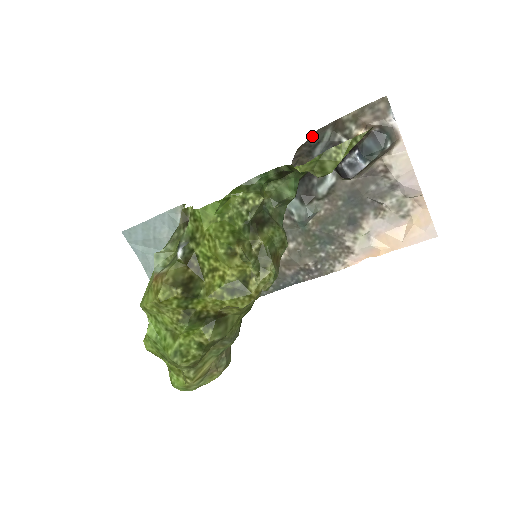
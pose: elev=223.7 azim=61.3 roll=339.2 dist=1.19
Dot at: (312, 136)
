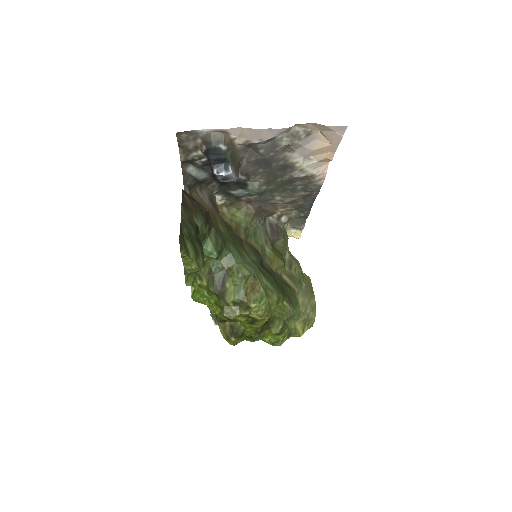
Dot at: (186, 184)
